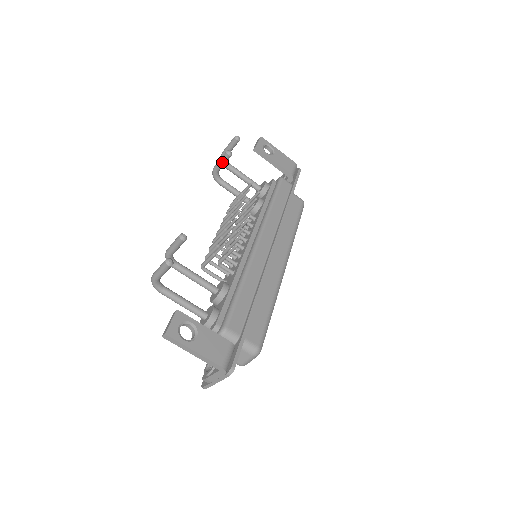
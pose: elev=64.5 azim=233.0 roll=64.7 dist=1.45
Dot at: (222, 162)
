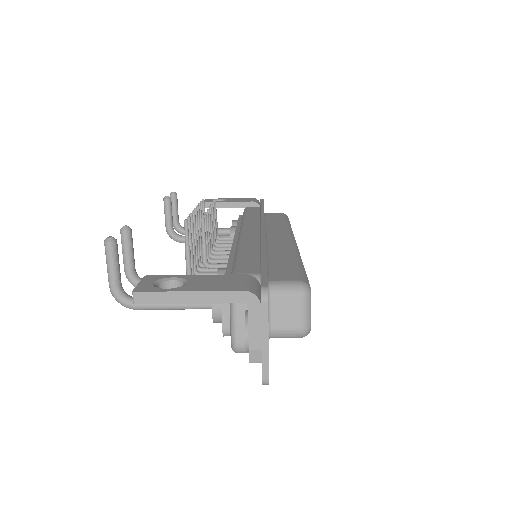
Dot at: (167, 213)
